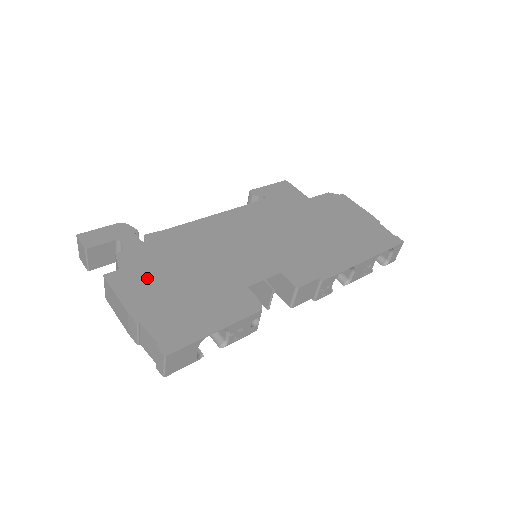
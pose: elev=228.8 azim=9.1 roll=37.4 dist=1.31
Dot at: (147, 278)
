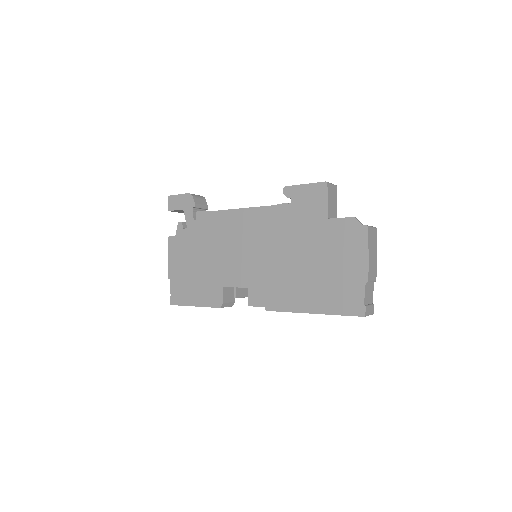
Dot at: (183, 250)
